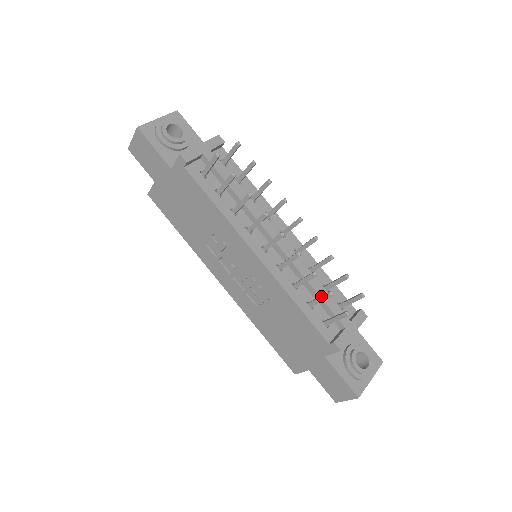
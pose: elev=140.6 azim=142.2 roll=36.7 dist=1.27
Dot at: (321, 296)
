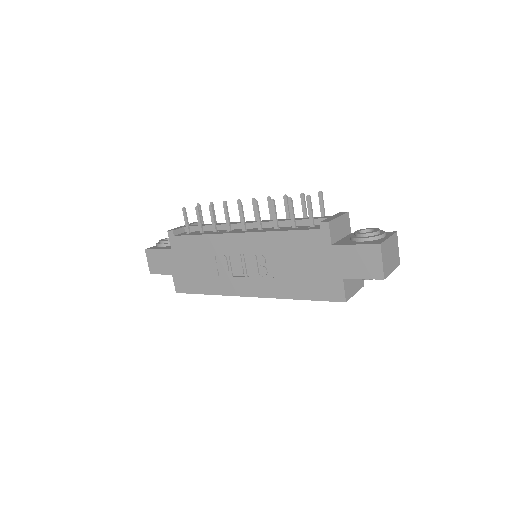
Dot at: (289, 209)
